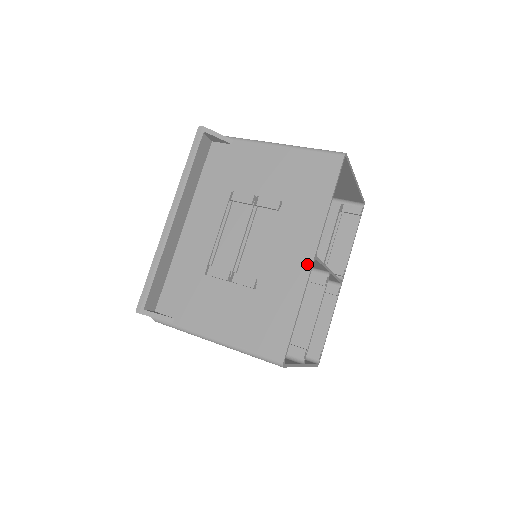
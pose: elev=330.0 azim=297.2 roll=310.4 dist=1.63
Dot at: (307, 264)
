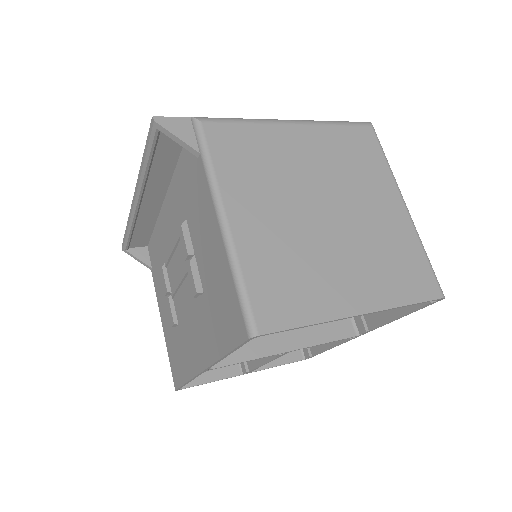
Dot at: (198, 367)
